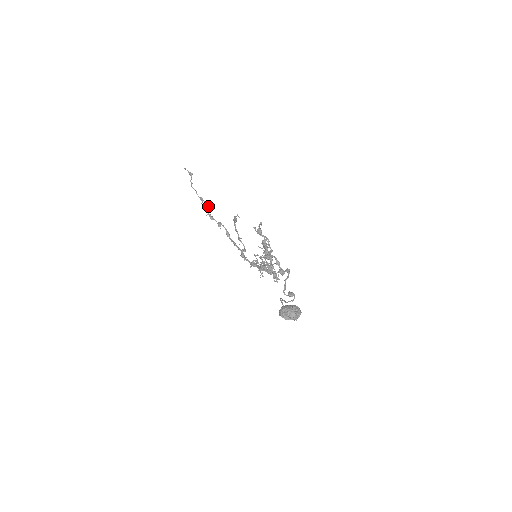
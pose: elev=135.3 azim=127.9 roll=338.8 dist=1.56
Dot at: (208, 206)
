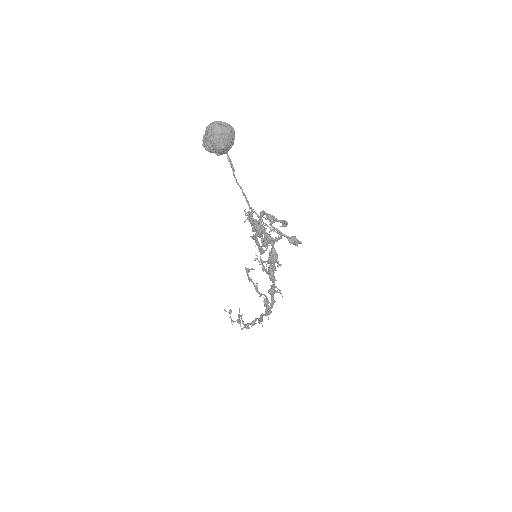
Dot at: (241, 315)
